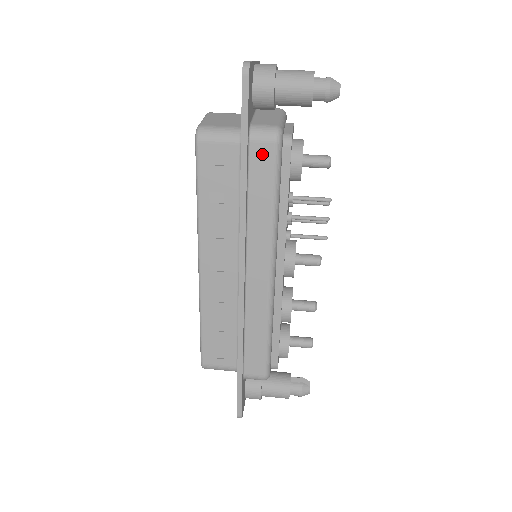
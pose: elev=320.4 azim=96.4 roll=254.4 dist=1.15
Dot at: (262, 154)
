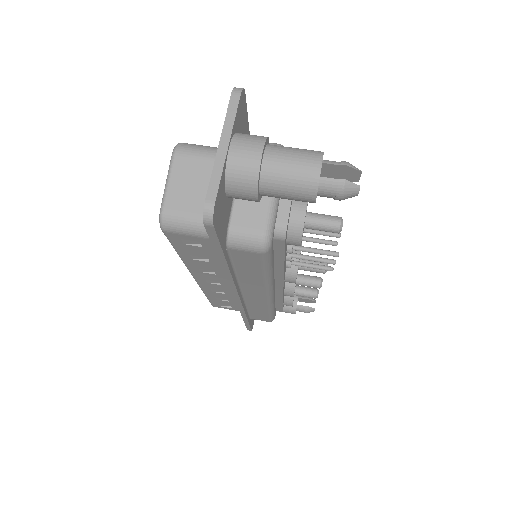
Dot at: (246, 256)
